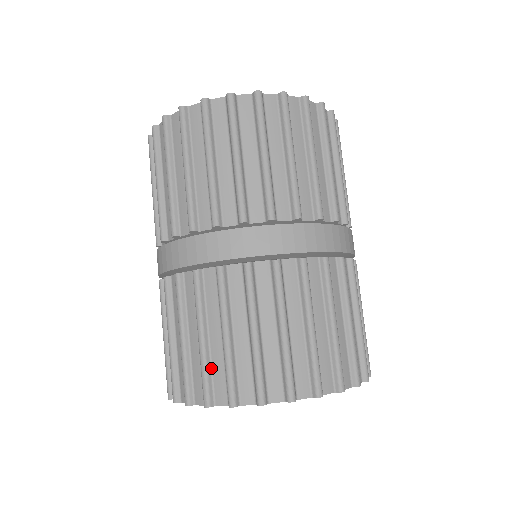
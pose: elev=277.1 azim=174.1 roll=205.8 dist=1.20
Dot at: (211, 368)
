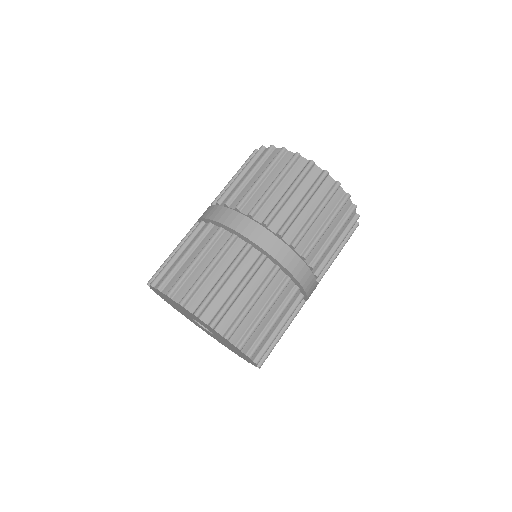
Dot at: (214, 298)
